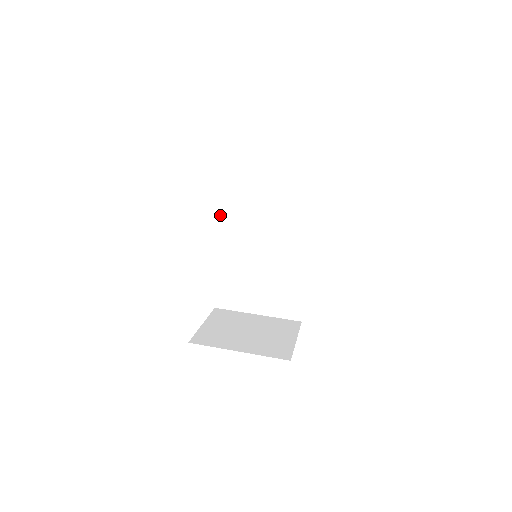
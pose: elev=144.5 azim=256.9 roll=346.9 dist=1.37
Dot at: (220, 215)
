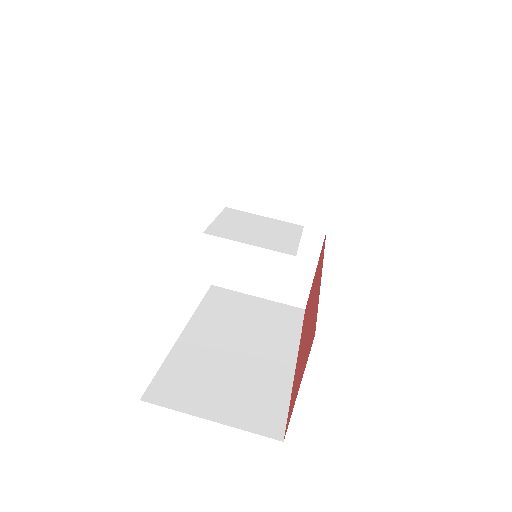
Dot at: occluded
